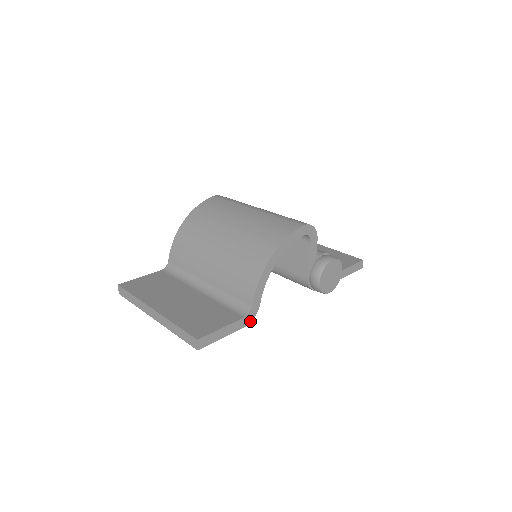
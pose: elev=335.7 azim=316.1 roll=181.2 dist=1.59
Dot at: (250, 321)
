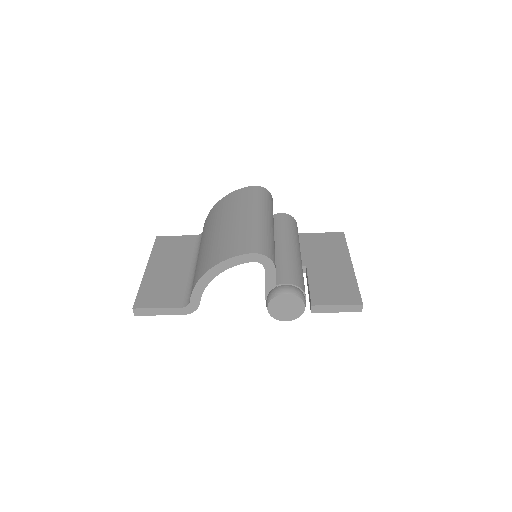
Dot at: (190, 312)
